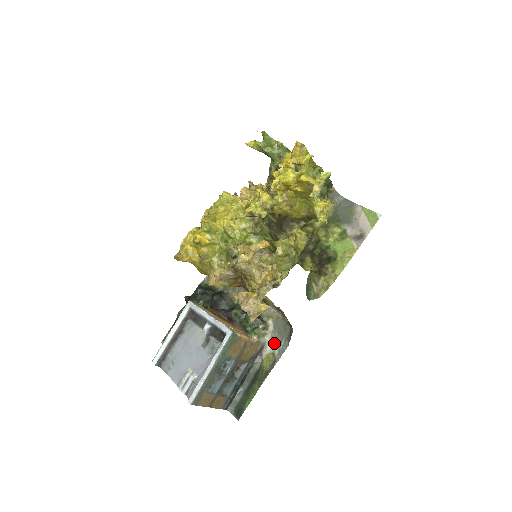
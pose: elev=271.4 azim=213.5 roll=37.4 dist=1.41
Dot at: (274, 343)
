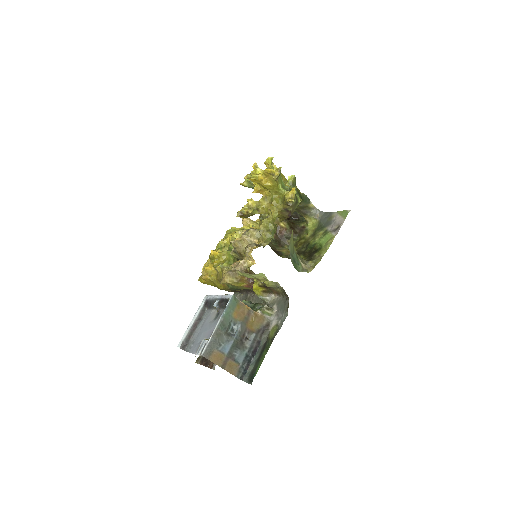
Dot at: (278, 318)
